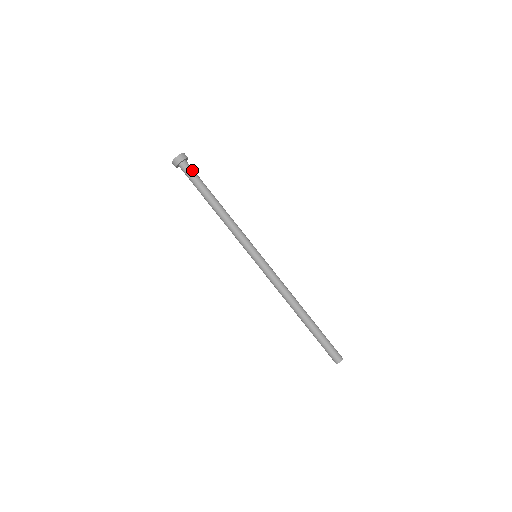
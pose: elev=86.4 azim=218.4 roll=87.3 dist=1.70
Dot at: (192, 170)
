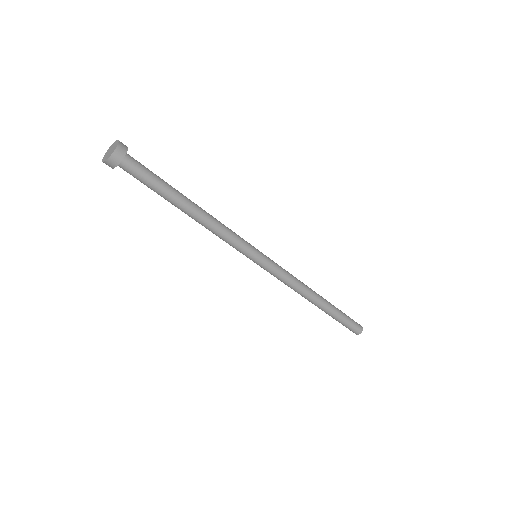
Dot at: (141, 167)
